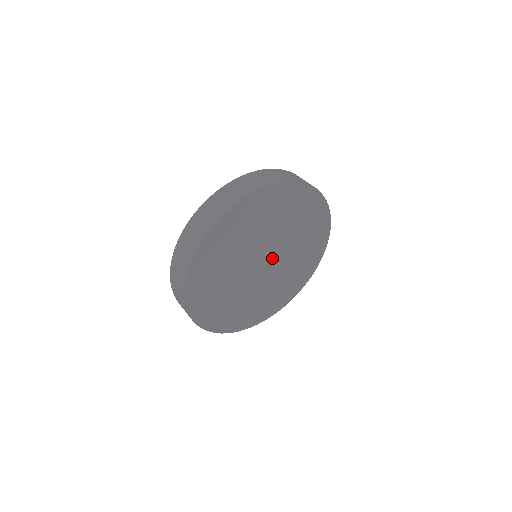
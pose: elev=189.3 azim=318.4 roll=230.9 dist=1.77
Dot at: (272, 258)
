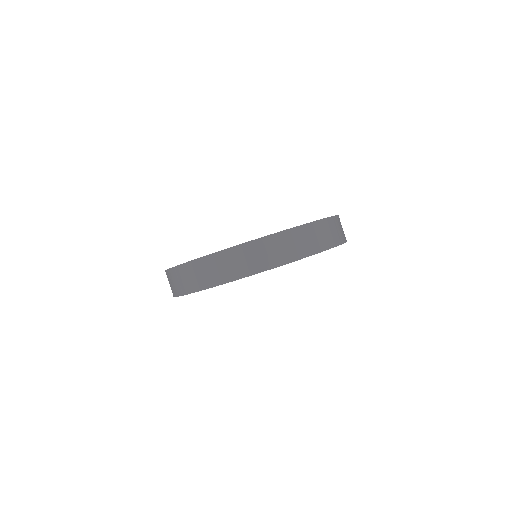
Dot at: occluded
